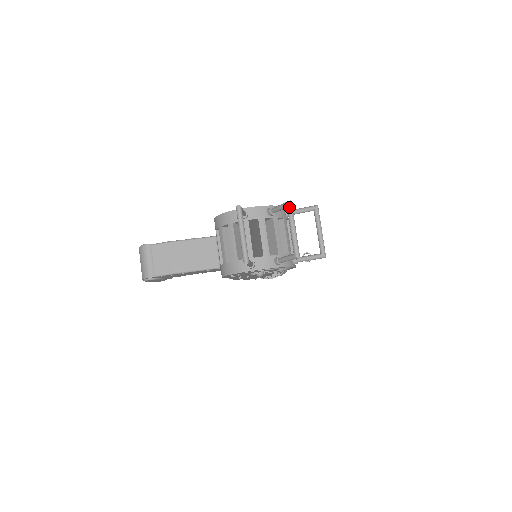
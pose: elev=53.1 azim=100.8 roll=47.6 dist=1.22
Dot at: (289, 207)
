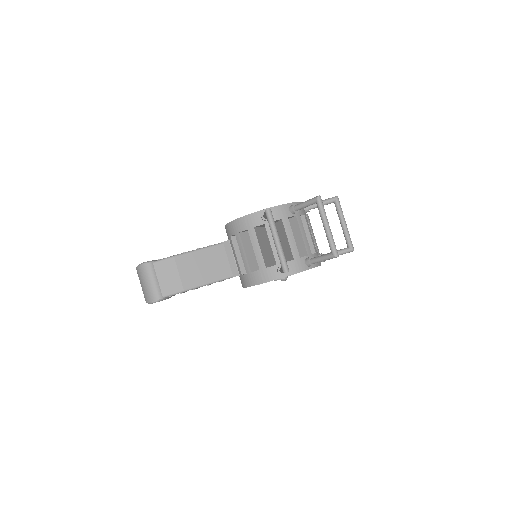
Dot at: (319, 203)
